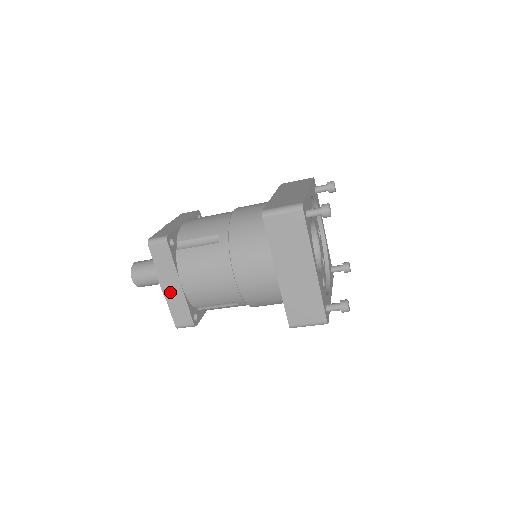
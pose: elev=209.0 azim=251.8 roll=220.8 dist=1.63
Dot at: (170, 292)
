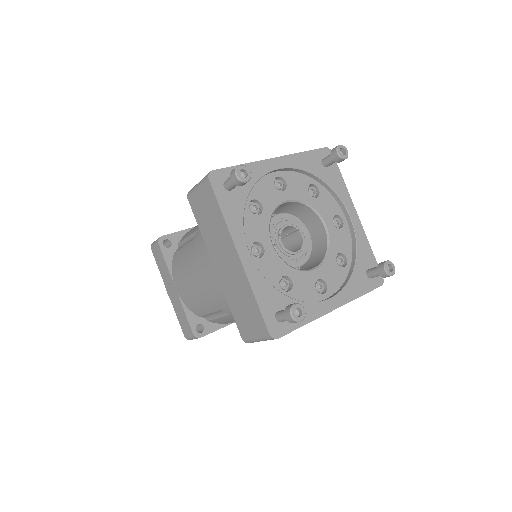
Dot at: (173, 298)
